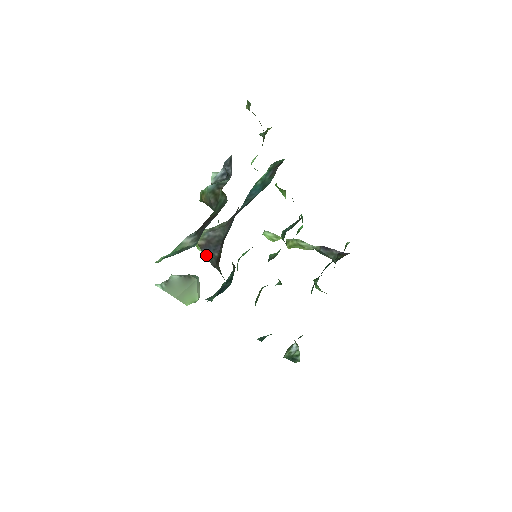
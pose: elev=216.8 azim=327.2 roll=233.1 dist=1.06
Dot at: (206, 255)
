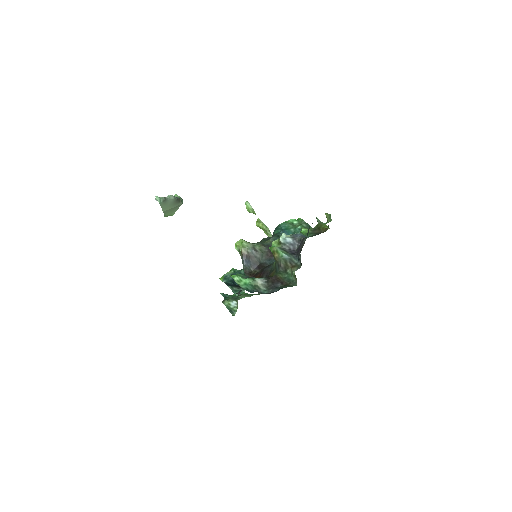
Dot at: (244, 263)
